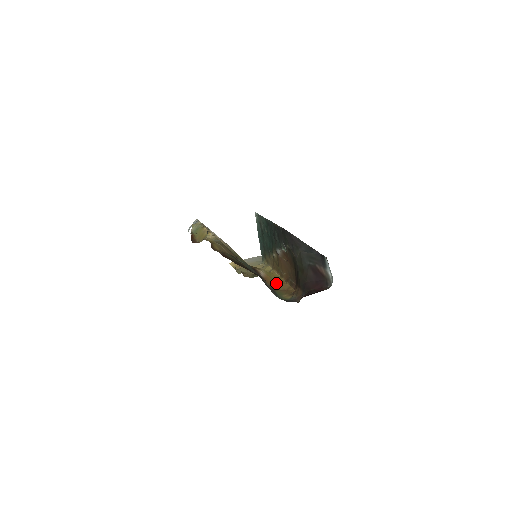
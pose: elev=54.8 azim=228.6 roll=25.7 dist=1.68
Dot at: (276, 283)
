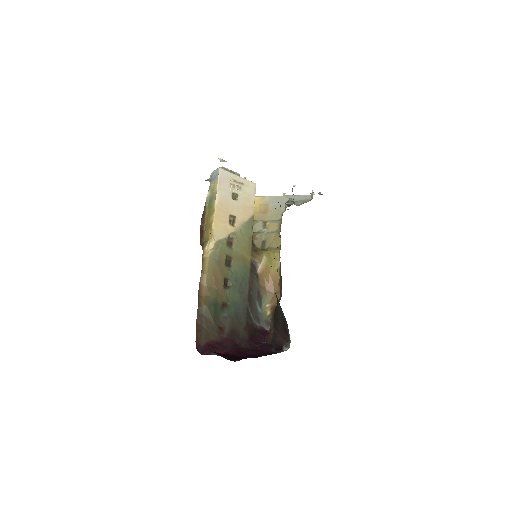
Dot at: (270, 280)
